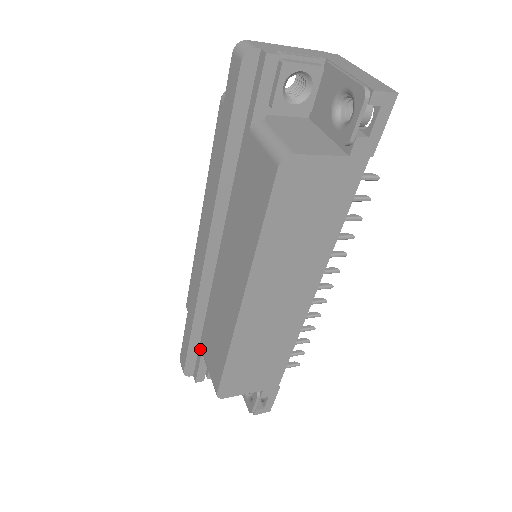
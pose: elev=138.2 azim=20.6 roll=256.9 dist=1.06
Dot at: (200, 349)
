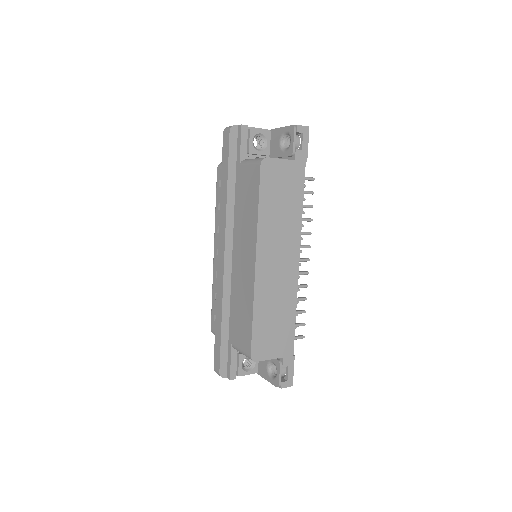
Dot at: (229, 344)
